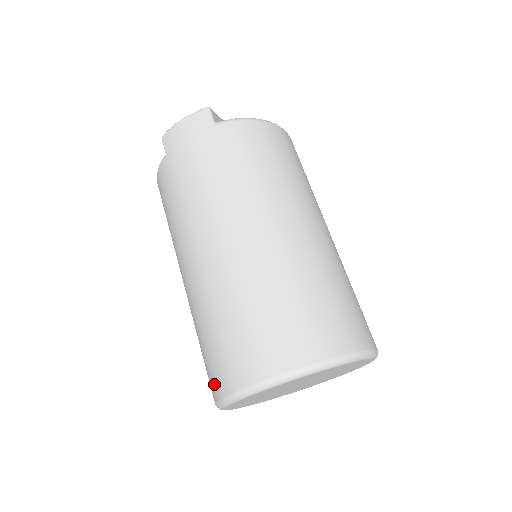
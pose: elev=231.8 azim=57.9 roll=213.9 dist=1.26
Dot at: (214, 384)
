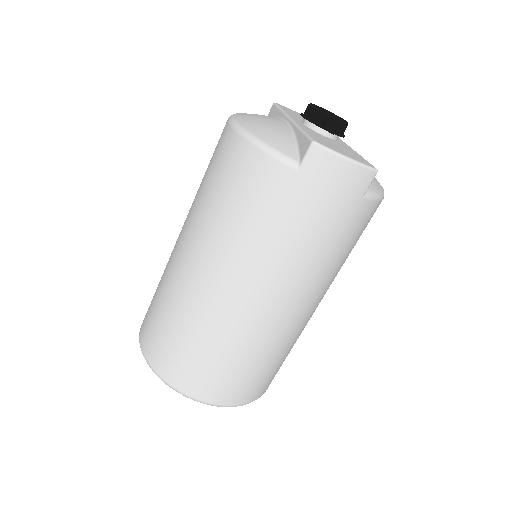
Dot at: (167, 368)
